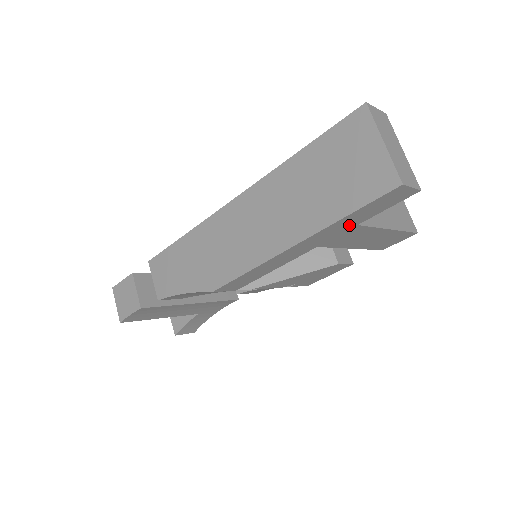
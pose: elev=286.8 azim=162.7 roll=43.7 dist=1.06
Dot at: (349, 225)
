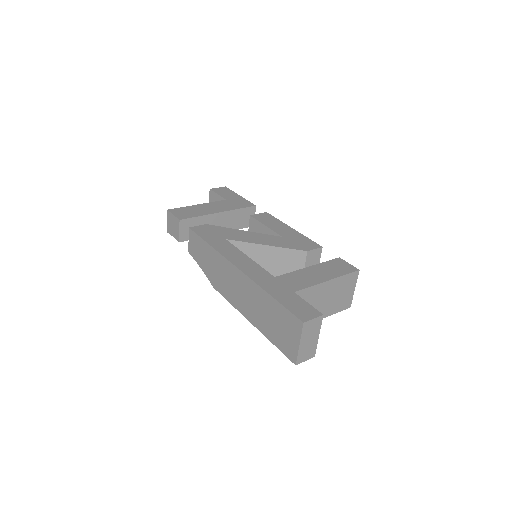
Dot at: occluded
